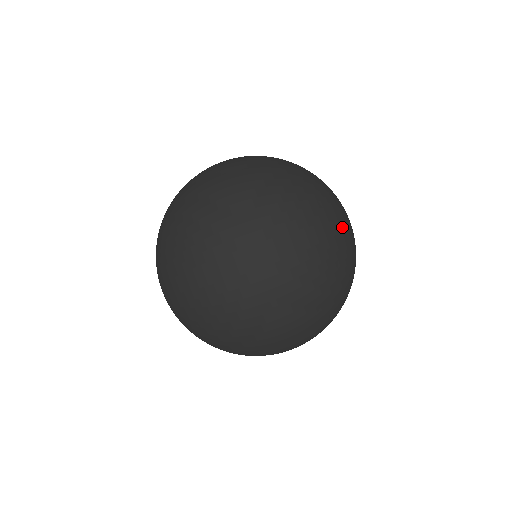
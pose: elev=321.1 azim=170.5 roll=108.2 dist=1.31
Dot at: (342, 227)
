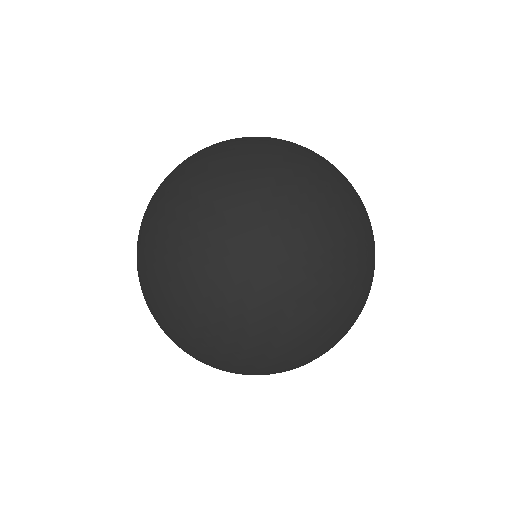
Dot at: (323, 166)
